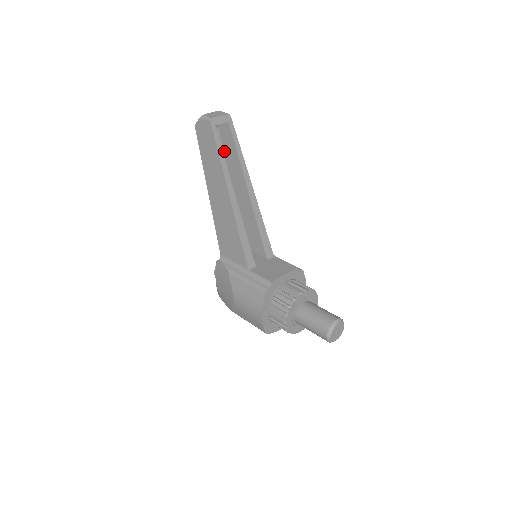
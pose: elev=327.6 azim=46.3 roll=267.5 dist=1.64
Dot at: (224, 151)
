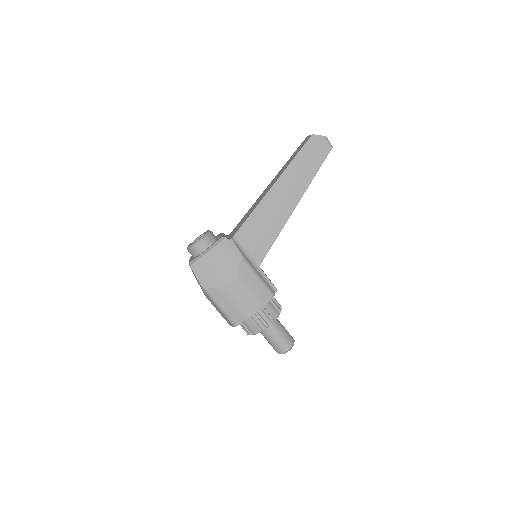
Dot at: occluded
